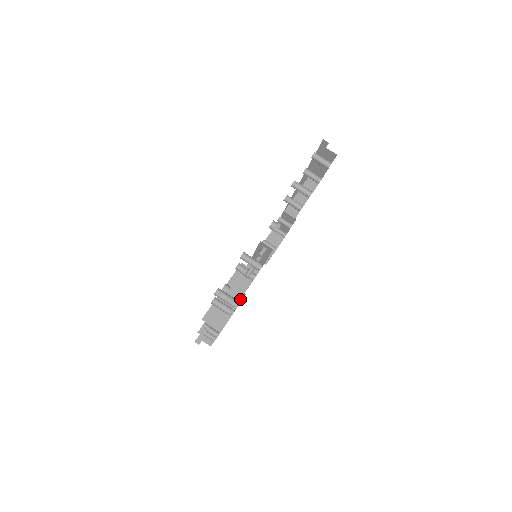
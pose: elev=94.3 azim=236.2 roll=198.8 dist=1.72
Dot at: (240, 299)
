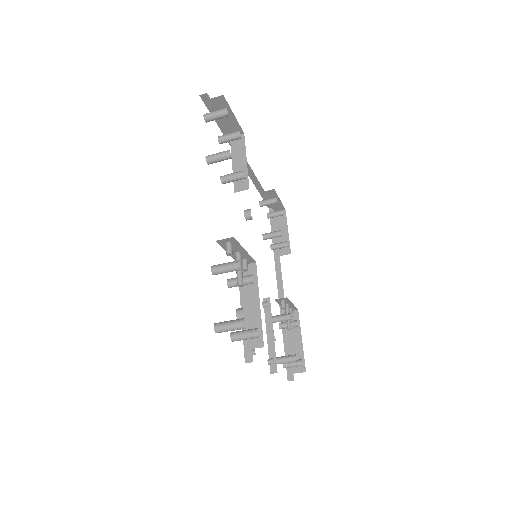
Dot at: (291, 306)
